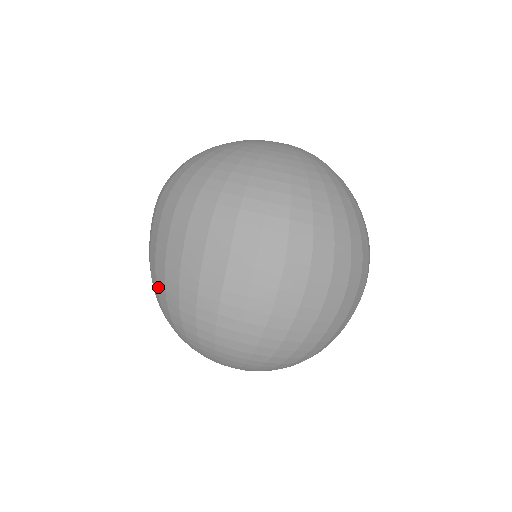
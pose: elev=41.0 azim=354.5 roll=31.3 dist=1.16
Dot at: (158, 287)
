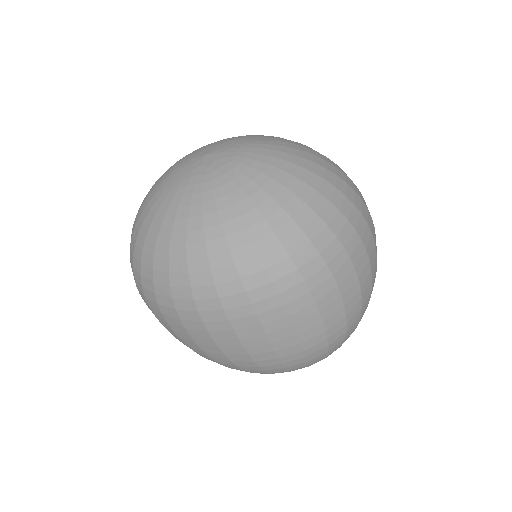
Dot at: (222, 364)
